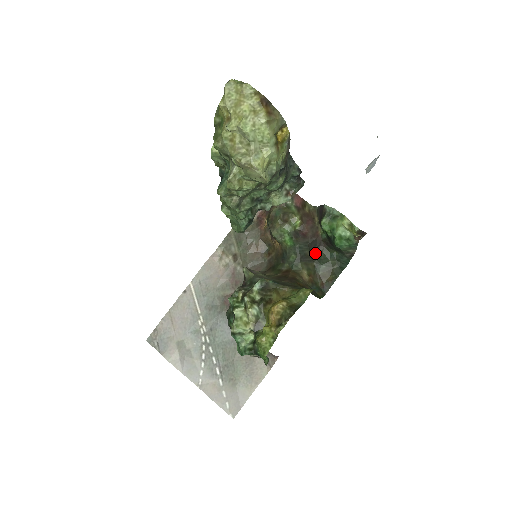
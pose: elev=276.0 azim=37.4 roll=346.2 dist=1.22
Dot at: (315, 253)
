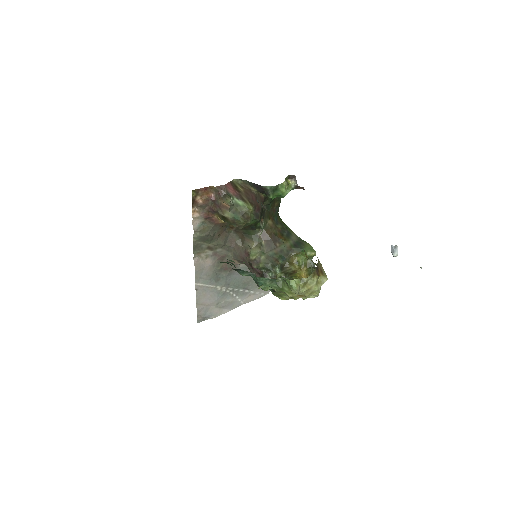
Dot at: occluded
